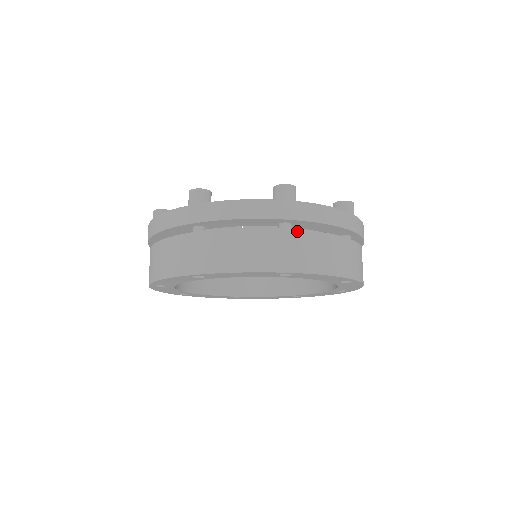
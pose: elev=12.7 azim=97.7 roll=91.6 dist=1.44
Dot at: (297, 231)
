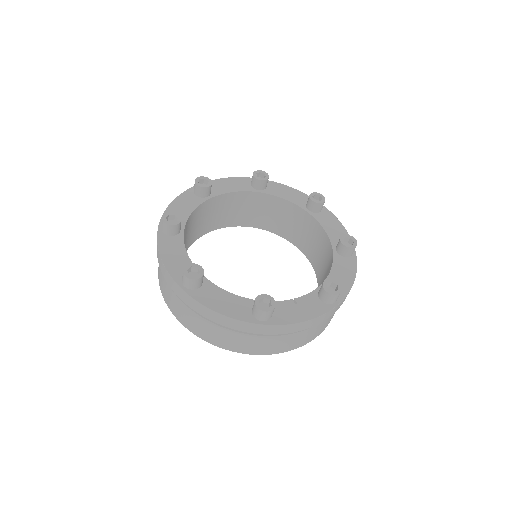
Dot at: occluded
